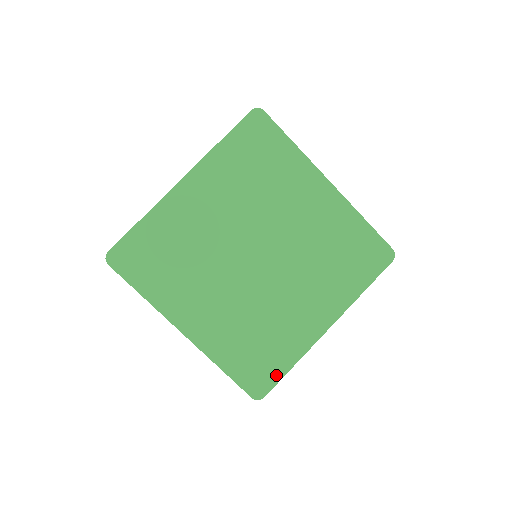
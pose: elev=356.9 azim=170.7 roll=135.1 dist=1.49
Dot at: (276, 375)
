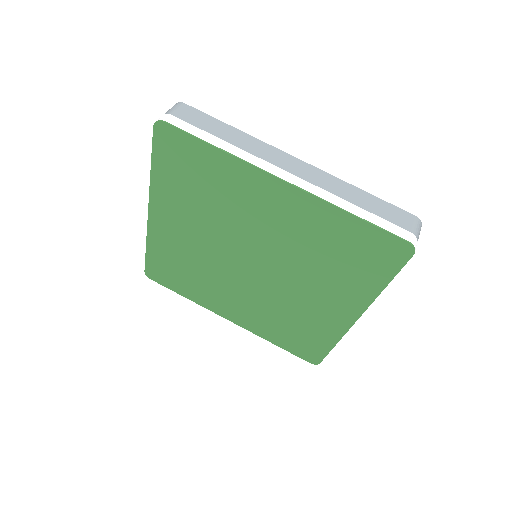
Dot at: (322, 350)
